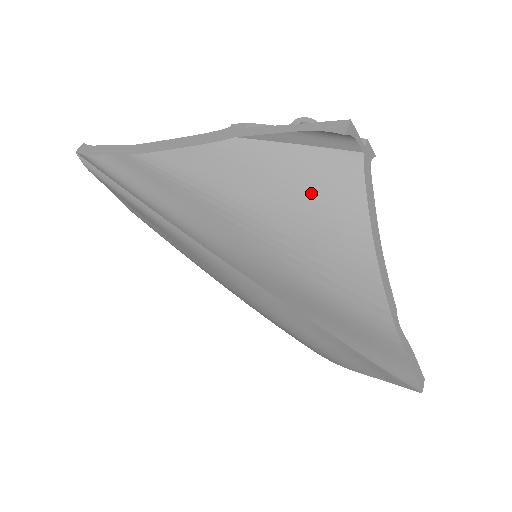
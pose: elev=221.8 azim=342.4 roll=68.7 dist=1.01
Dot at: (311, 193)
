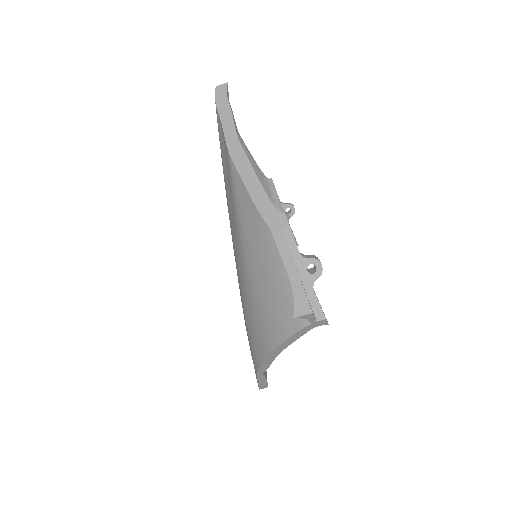
Dot at: (271, 300)
